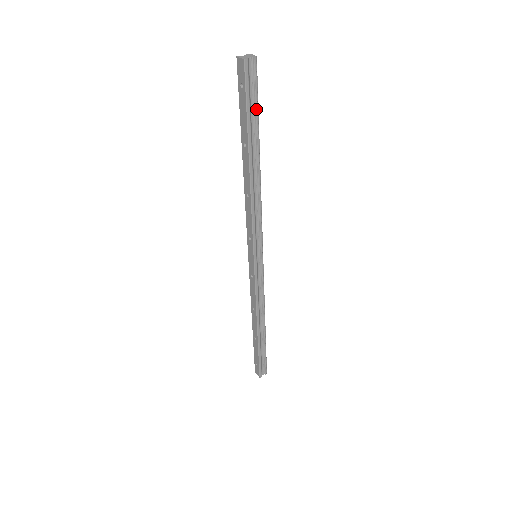
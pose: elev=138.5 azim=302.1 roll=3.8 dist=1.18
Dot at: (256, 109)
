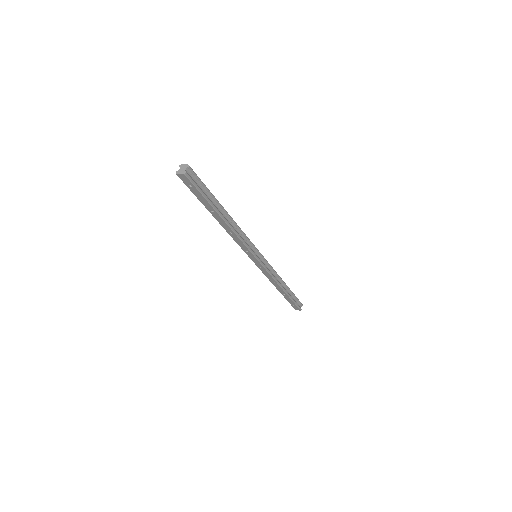
Dot at: (207, 190)
